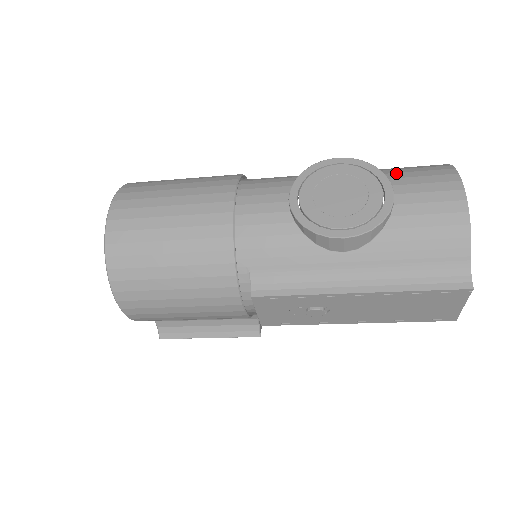
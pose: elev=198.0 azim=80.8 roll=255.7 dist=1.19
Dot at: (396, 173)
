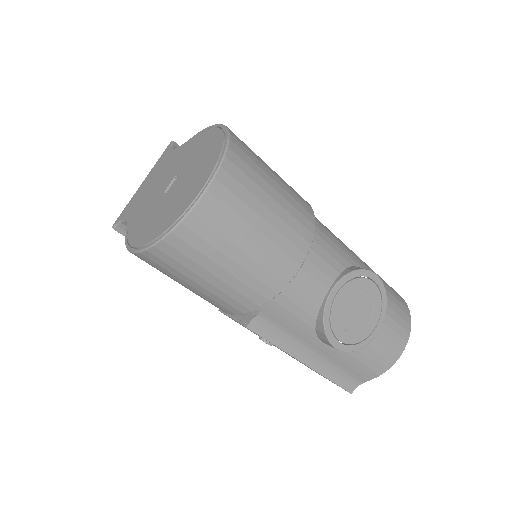
Dot at: (389, 307)
